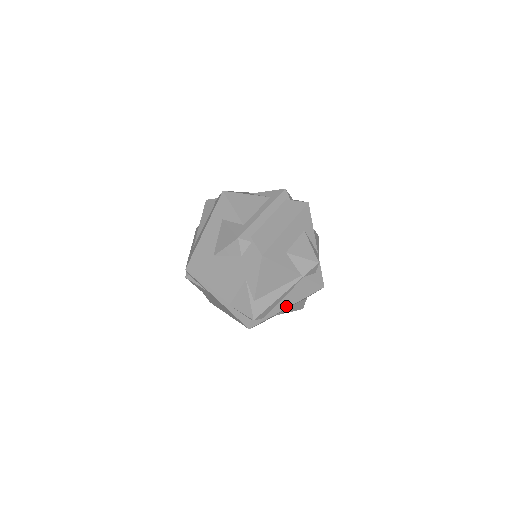
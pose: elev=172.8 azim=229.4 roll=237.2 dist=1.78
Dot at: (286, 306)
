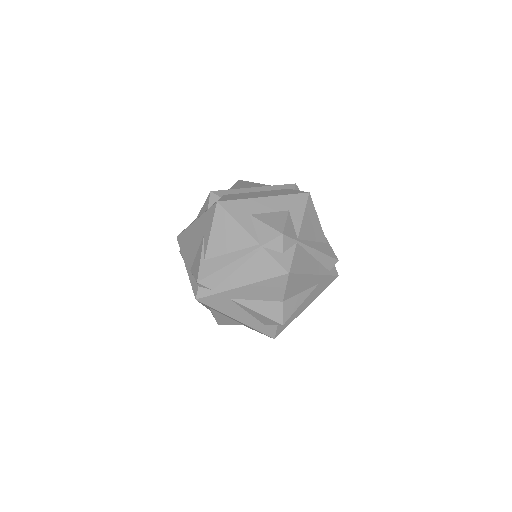
Dot at: (240, 283)
